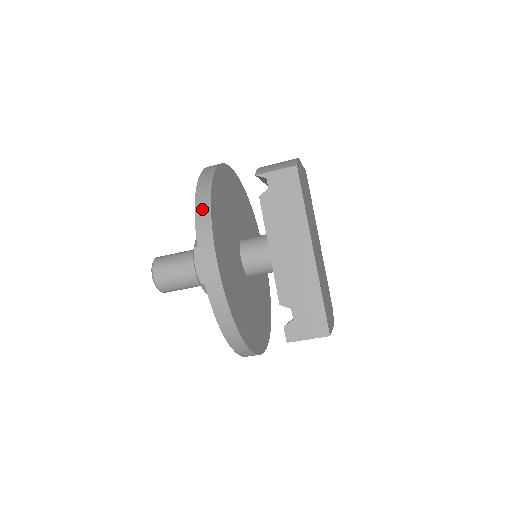
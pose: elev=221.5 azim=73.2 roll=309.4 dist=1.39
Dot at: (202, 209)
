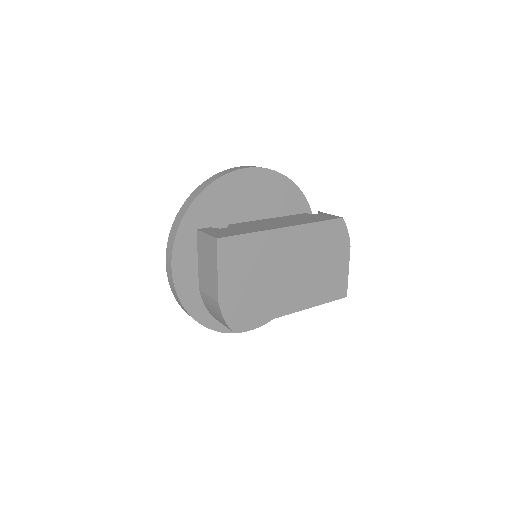
Dot at: occluded
